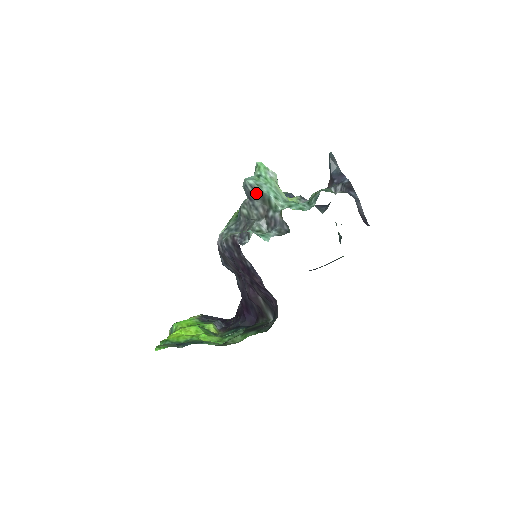
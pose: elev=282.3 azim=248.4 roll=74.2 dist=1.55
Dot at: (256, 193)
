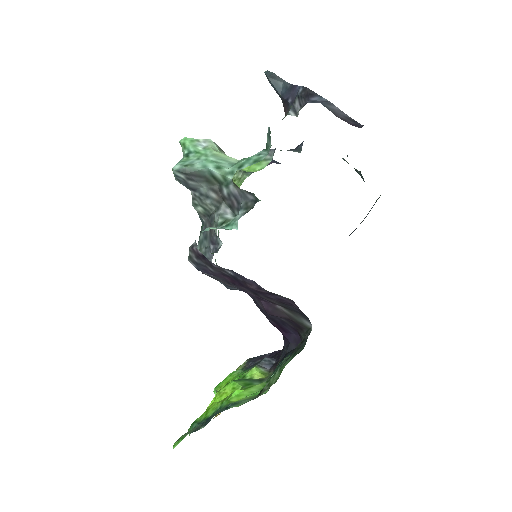
Dot at: (191, 177)
